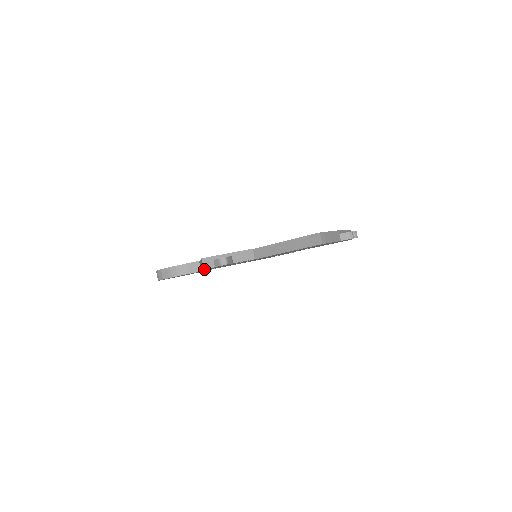
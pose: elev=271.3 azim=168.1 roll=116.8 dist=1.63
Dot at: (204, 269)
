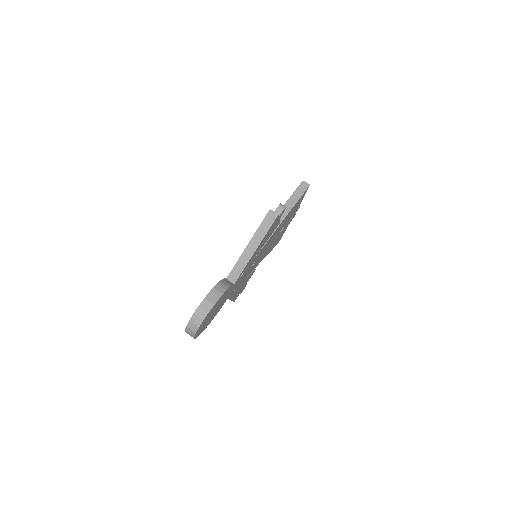
Dot at: (275, 219)
